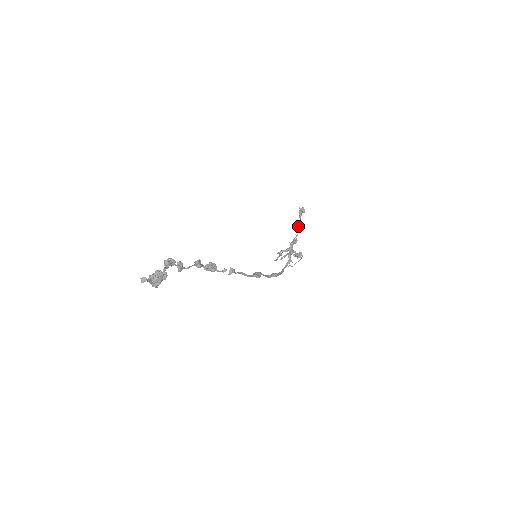
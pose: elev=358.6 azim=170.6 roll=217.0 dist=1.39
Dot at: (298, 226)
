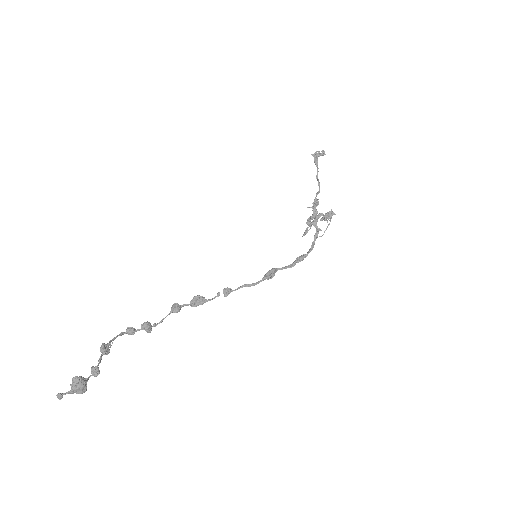
Dot at: (317, 179)
